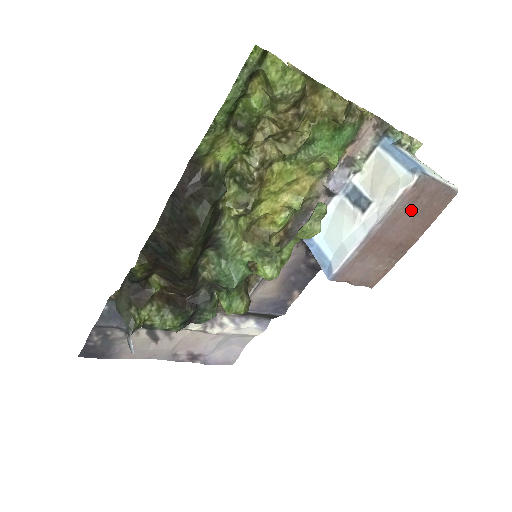
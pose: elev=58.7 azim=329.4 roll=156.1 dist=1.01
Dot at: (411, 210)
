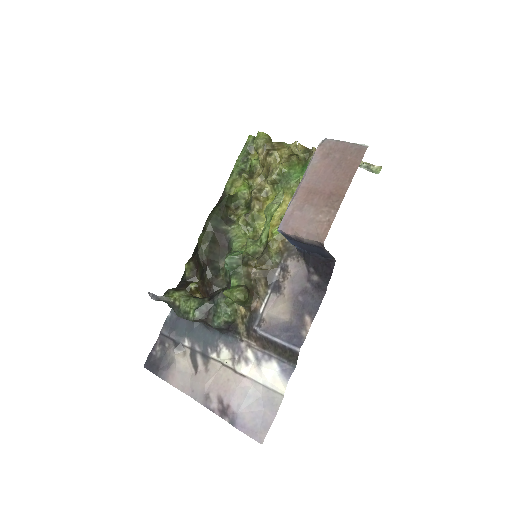
Dot at: (328, 164)
